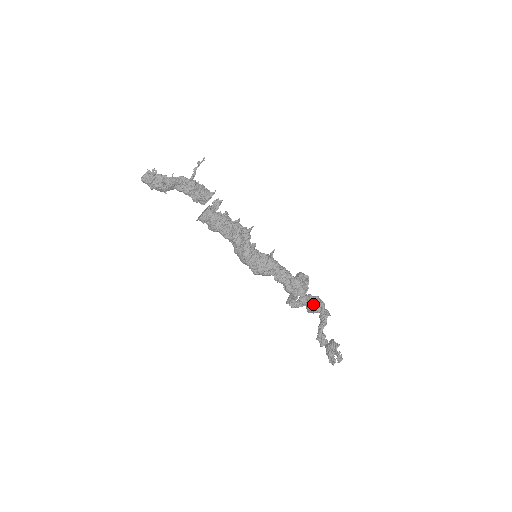
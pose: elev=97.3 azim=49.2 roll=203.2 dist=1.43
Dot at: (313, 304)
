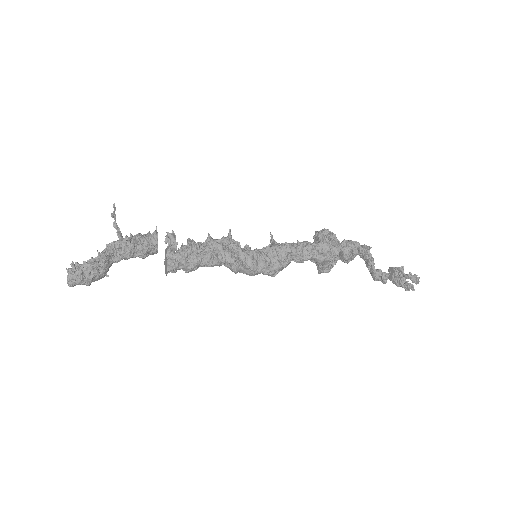
Dot at: (346, 251)
